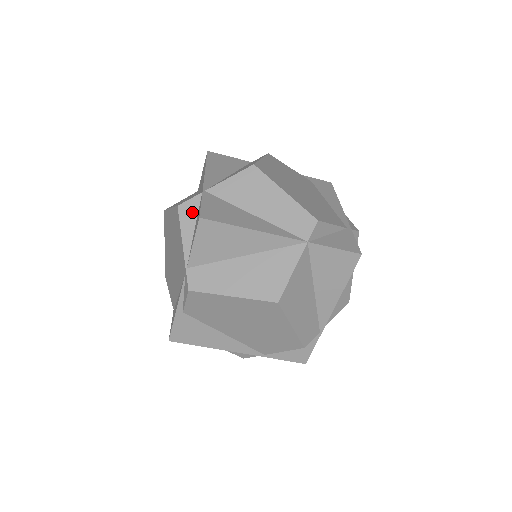
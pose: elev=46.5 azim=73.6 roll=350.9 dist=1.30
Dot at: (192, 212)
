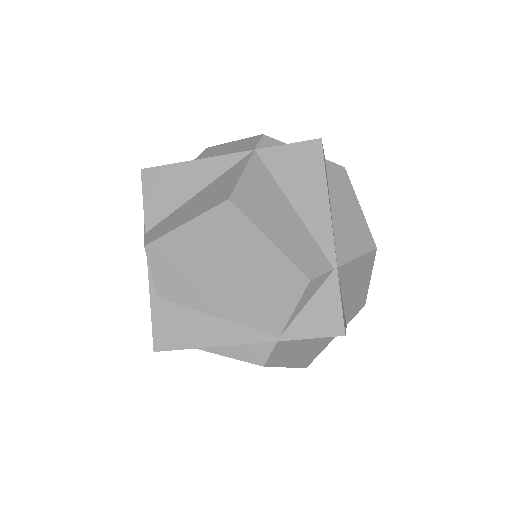
Dot at: occluded
